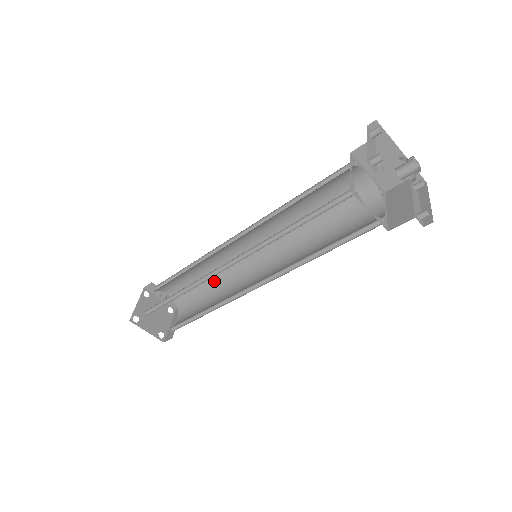
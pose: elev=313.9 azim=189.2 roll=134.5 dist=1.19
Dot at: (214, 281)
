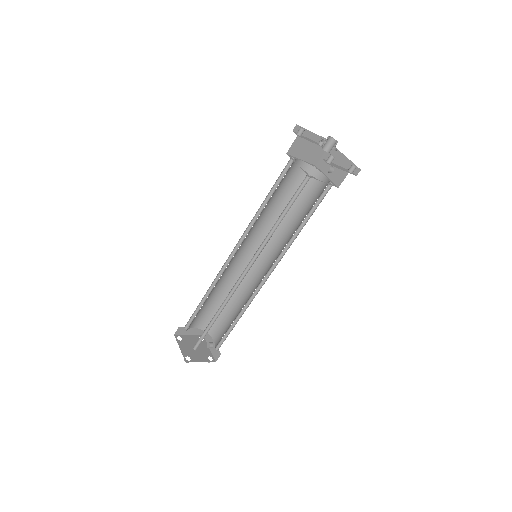
Dot at: (240, 312)
